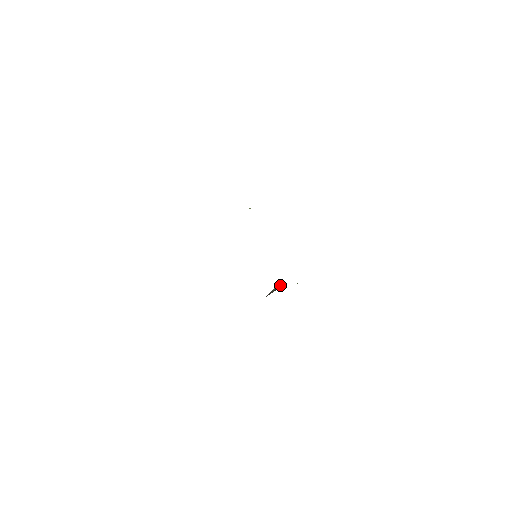
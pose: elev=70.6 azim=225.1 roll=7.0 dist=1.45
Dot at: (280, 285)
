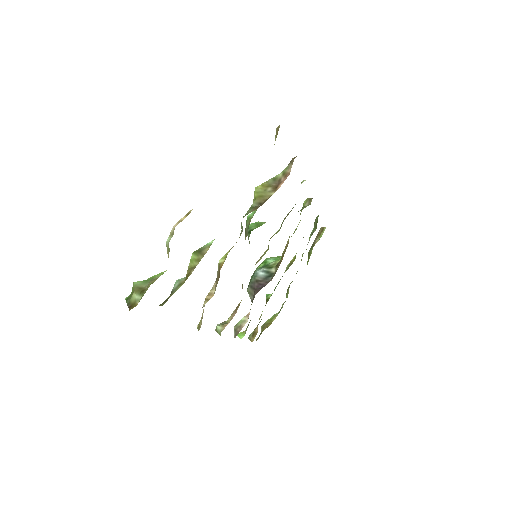
Dot at: (266, 271)
